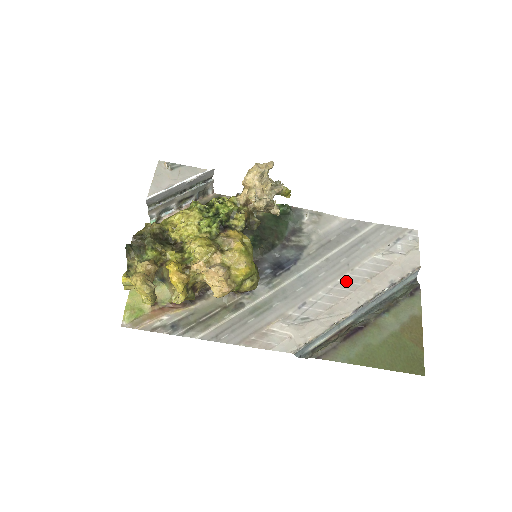
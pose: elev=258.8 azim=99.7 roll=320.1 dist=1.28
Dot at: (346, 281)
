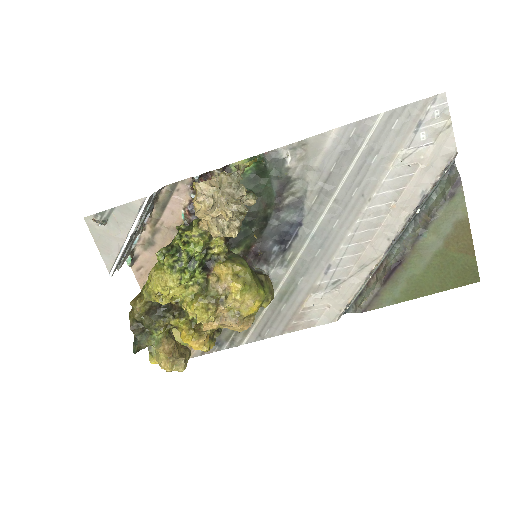
Dot at: (367, 218)
